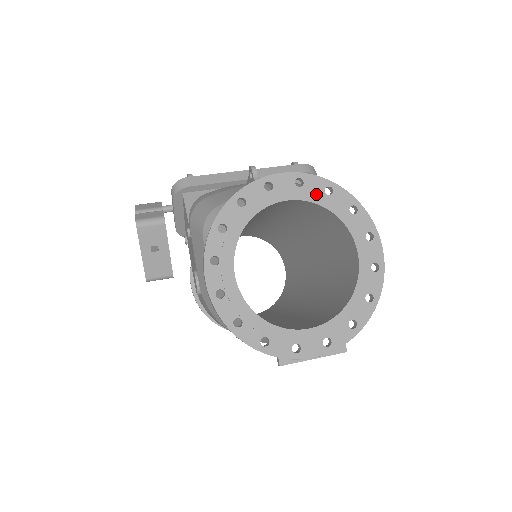
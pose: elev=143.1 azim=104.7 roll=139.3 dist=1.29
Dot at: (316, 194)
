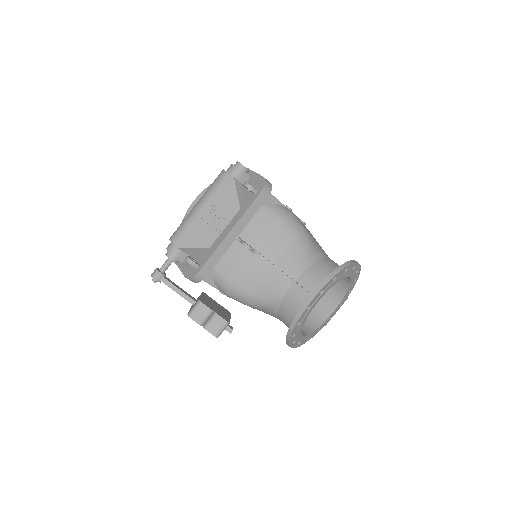
Dot at: (330, 287)
